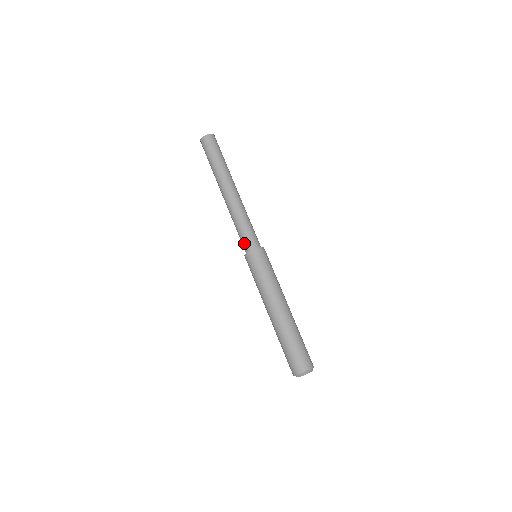
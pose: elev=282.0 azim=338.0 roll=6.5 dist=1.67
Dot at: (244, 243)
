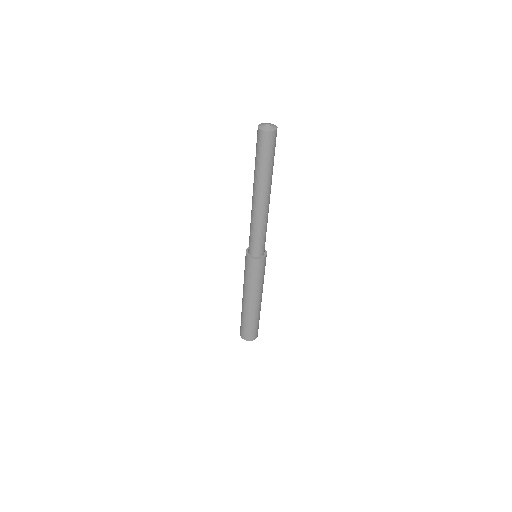
Dot at: (251, 247)
